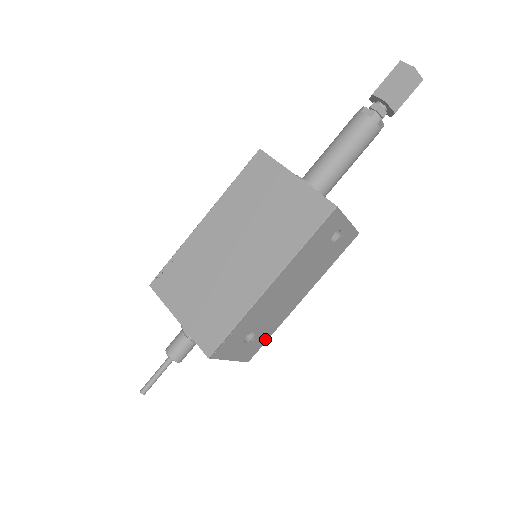
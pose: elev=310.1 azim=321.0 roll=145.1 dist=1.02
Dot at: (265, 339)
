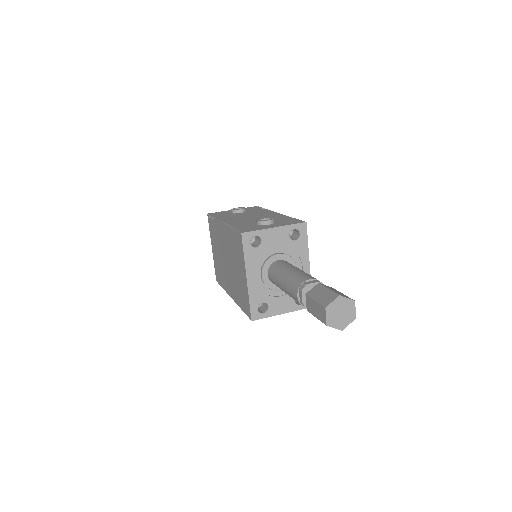
Dot at: occluded
